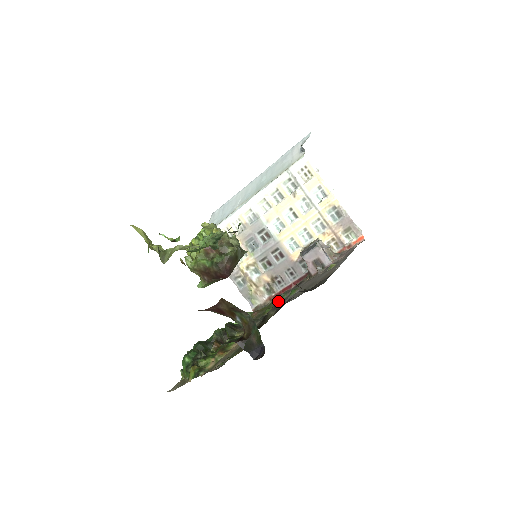
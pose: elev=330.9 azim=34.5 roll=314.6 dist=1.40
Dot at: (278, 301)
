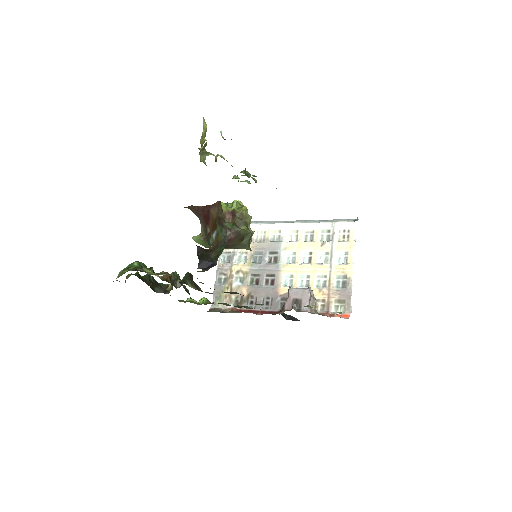
Dot at: (240, 307)
